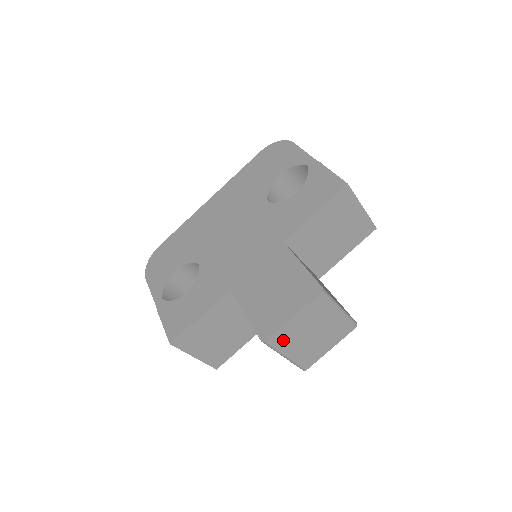
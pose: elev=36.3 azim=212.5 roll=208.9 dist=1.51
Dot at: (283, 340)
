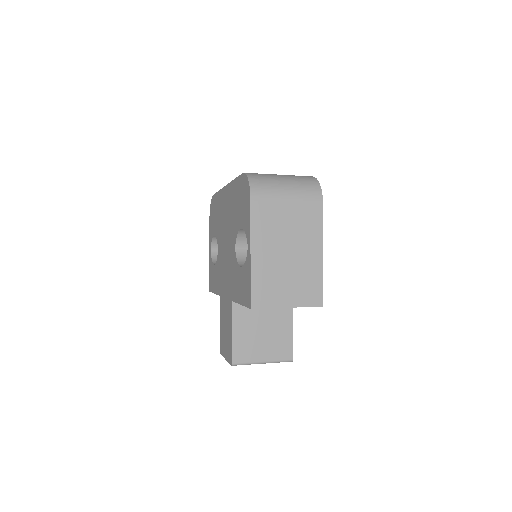
Dot at: occluded
